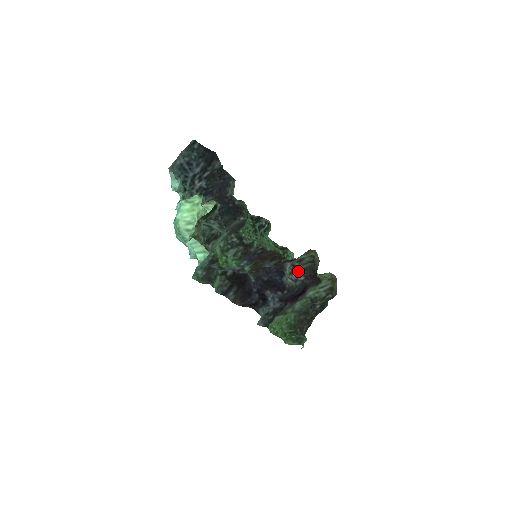
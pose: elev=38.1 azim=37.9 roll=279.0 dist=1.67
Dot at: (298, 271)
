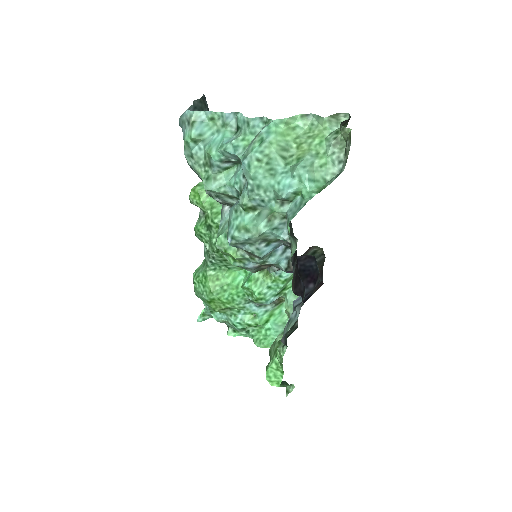
Dot at: occluded
